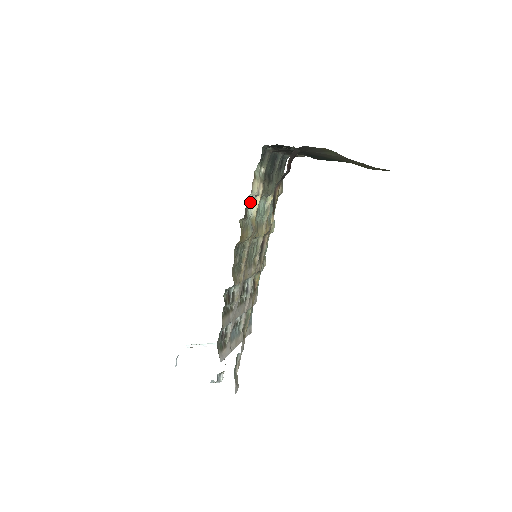
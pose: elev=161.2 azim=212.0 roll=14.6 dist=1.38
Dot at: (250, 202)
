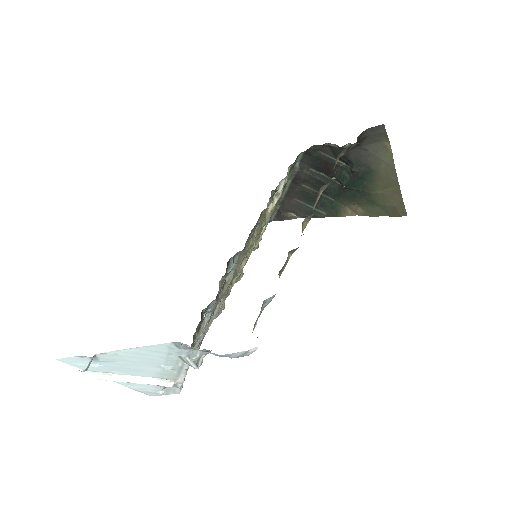
Dot at: (278, 189)
